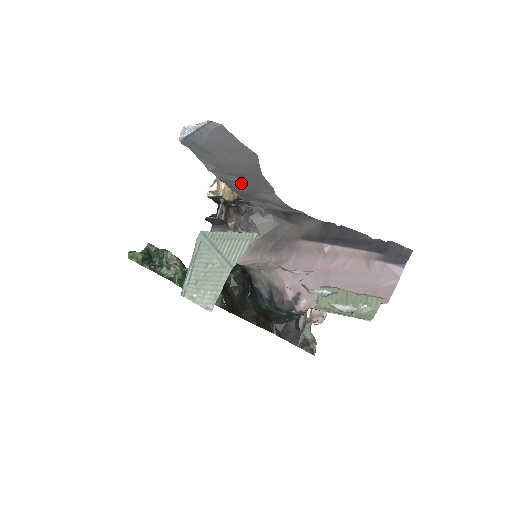
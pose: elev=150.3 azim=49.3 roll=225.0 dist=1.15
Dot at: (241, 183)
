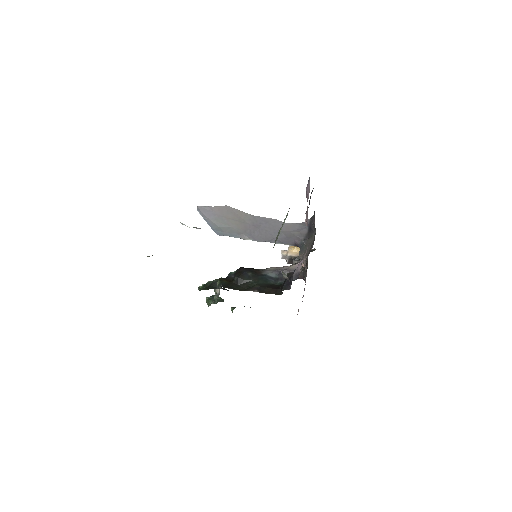
Dot at: (265, 233)
